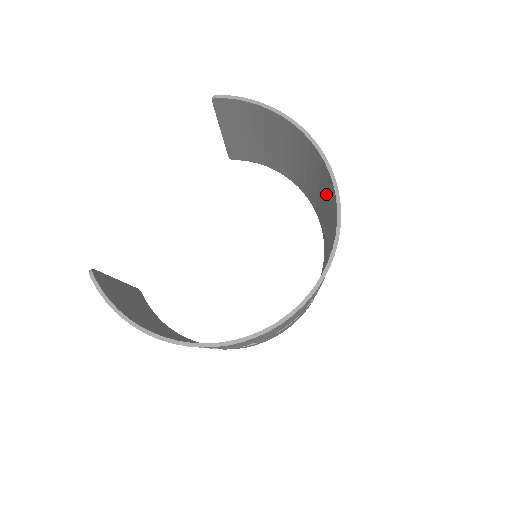
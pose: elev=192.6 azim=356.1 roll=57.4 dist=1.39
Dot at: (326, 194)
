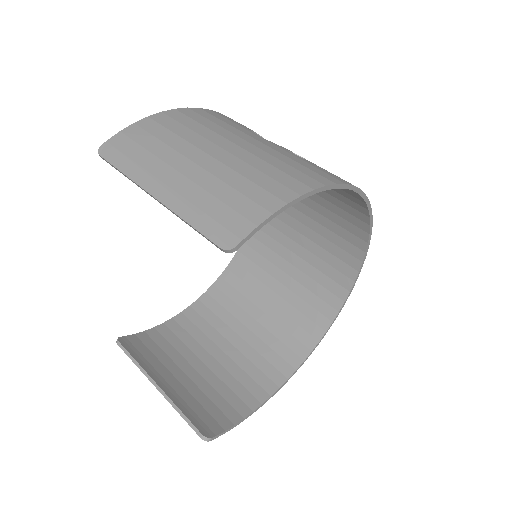
Dot at: occluded
